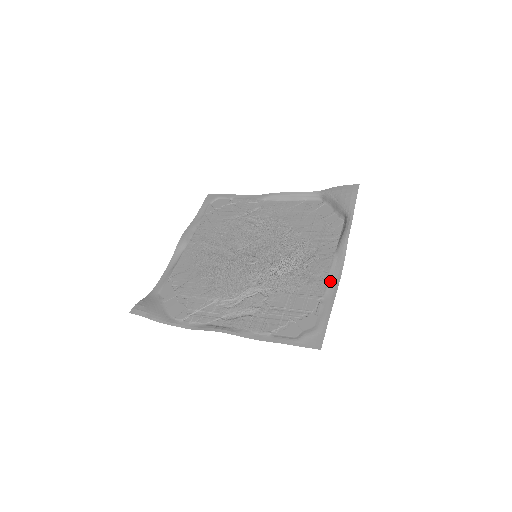
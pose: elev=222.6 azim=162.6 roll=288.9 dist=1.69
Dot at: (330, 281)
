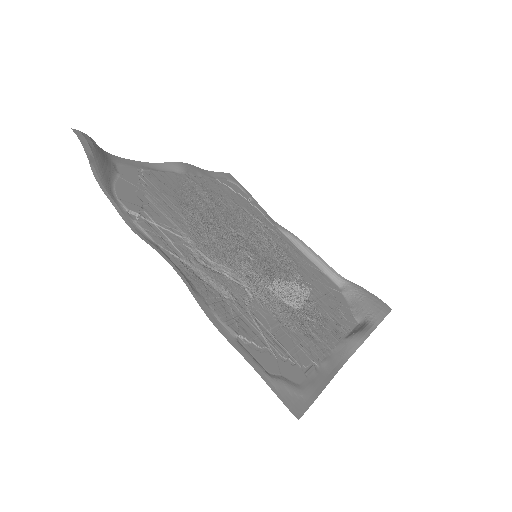
Dot at: (331, 358)
